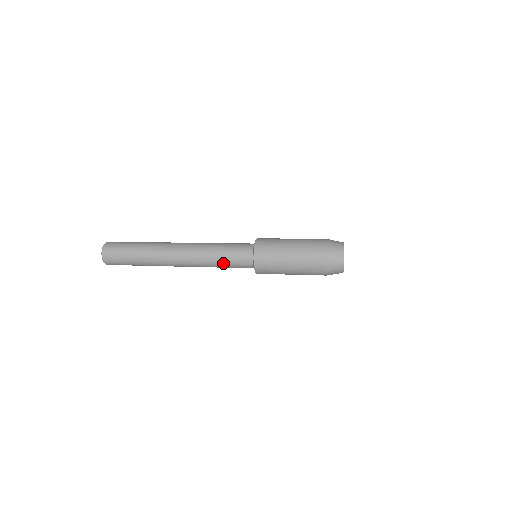
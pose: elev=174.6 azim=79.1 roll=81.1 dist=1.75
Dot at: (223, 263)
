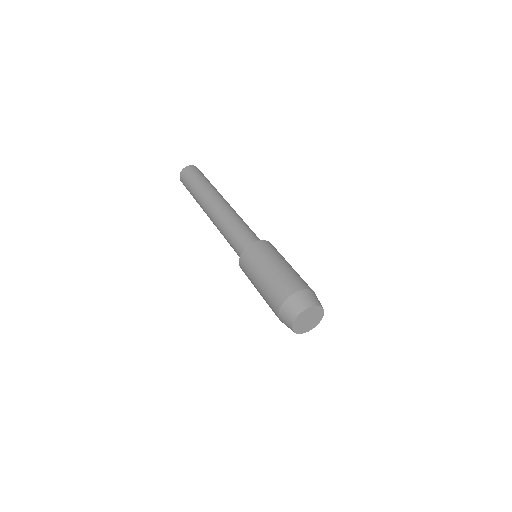
Dot at: (230, 244)
